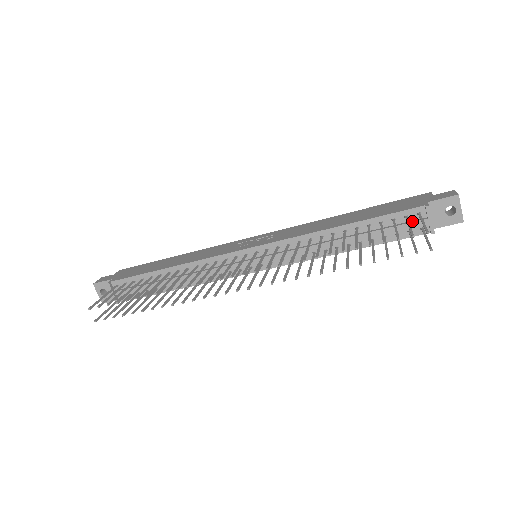
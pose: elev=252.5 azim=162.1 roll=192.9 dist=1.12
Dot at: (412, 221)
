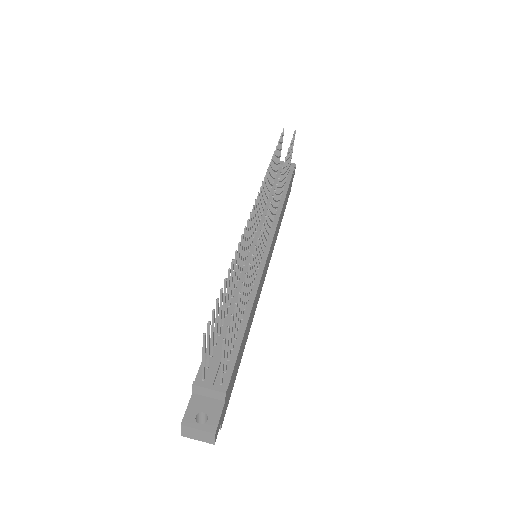
Dot at: occluded
